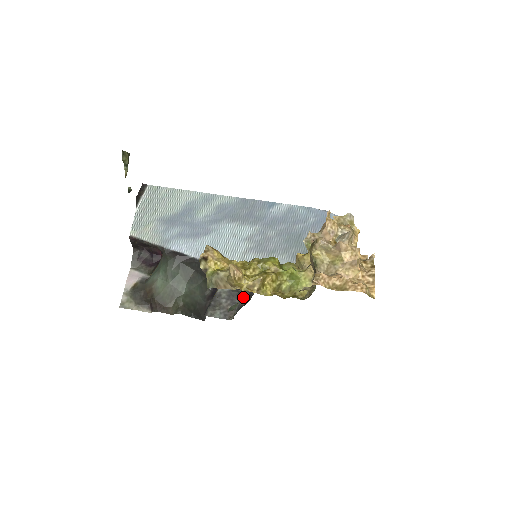
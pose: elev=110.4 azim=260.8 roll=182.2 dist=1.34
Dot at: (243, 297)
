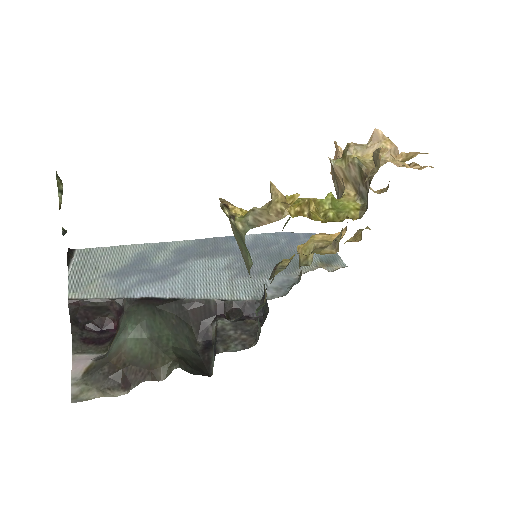
Dot at: (253, 323)
